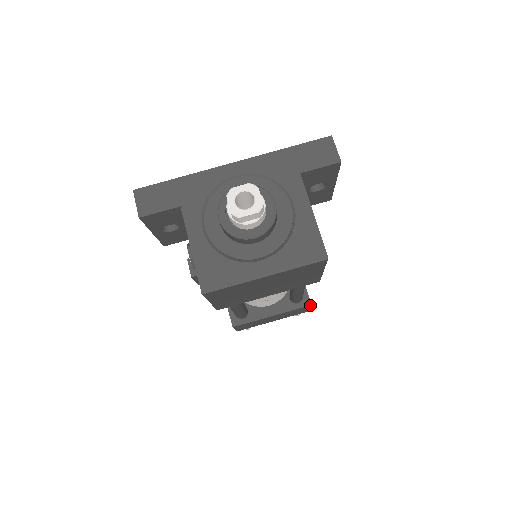
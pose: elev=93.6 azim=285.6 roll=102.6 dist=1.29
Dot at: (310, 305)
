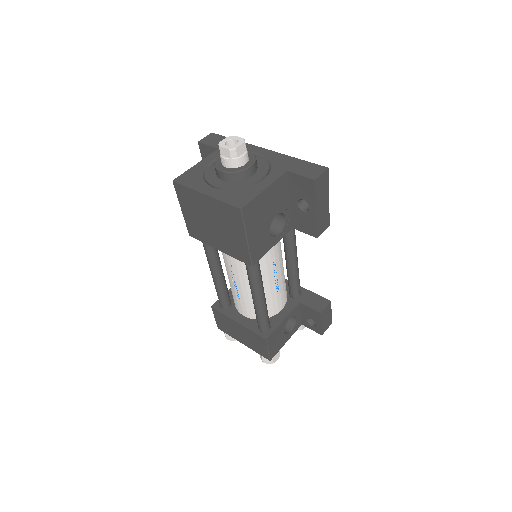
Dot at: (266, 339)
